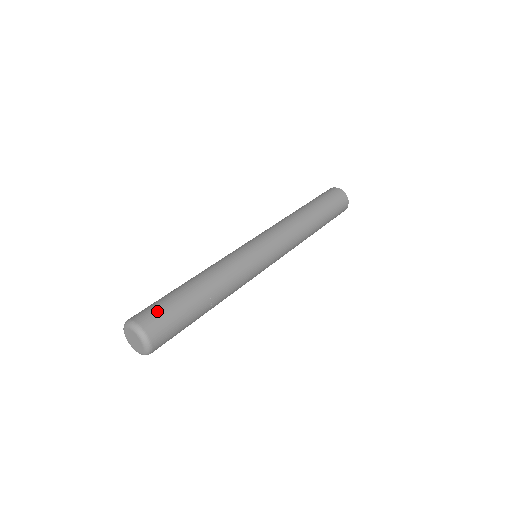
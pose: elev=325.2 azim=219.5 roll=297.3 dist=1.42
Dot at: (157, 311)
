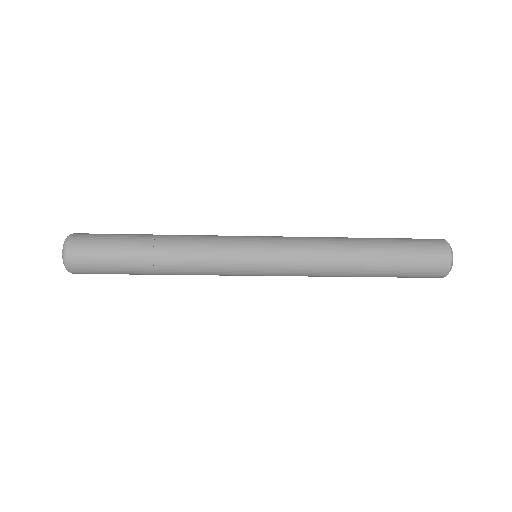
Dot at: occluded
